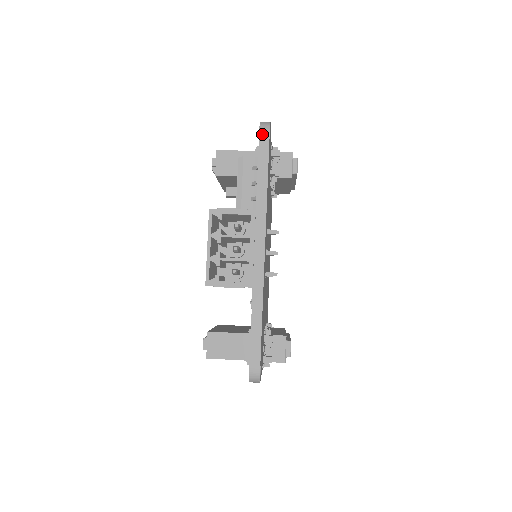
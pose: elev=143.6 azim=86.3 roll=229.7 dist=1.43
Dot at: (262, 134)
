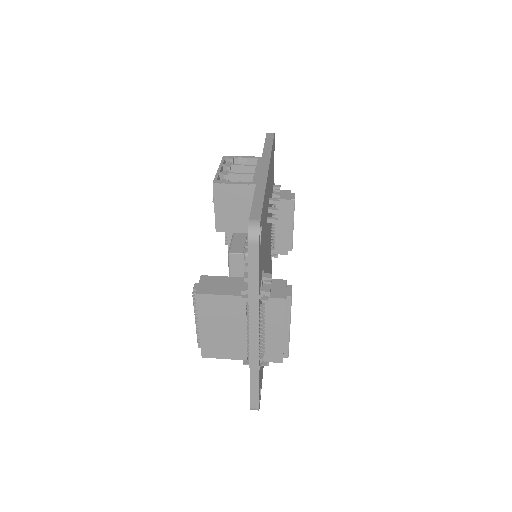
Dot at: (269, 134)
